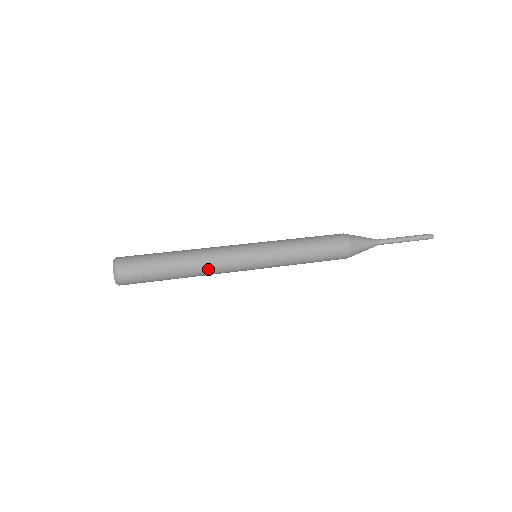
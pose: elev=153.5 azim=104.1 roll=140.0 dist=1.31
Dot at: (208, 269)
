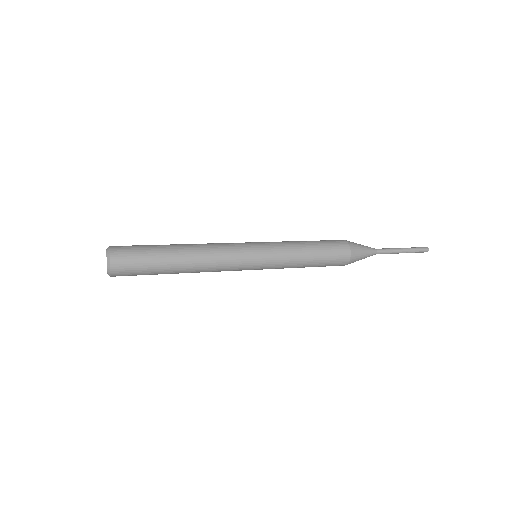
Dot at: (208, 259)
